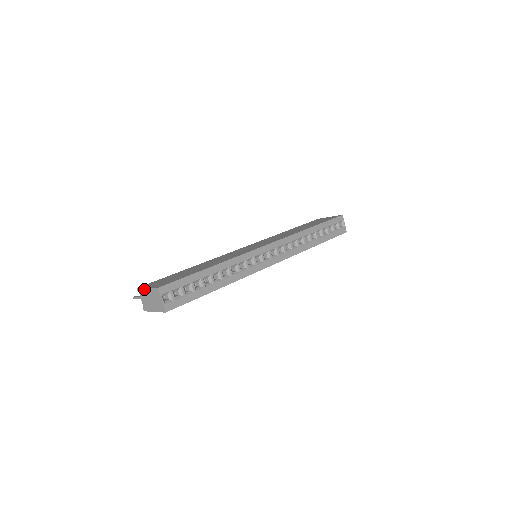
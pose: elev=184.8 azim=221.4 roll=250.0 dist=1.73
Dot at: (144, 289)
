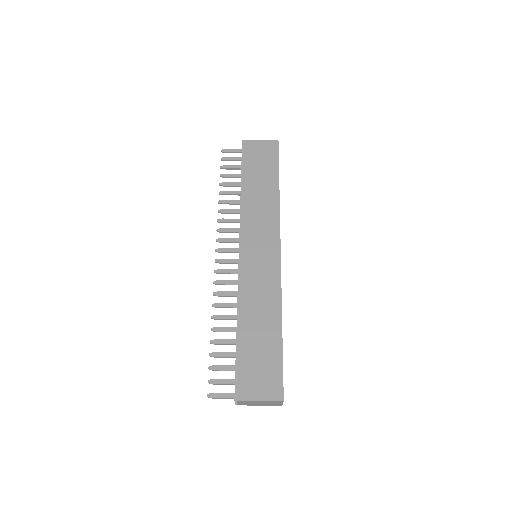
Dot at: (252, 401)
